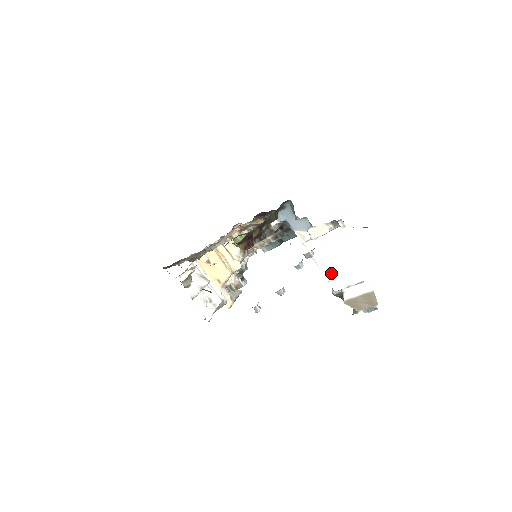
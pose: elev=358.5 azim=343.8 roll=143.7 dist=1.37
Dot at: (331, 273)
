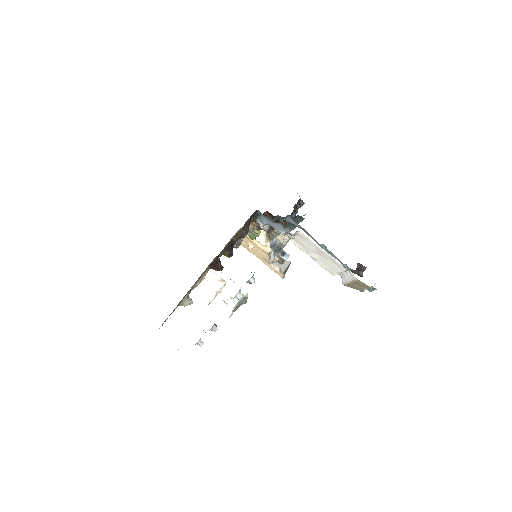
Dot at: (322, 263)
